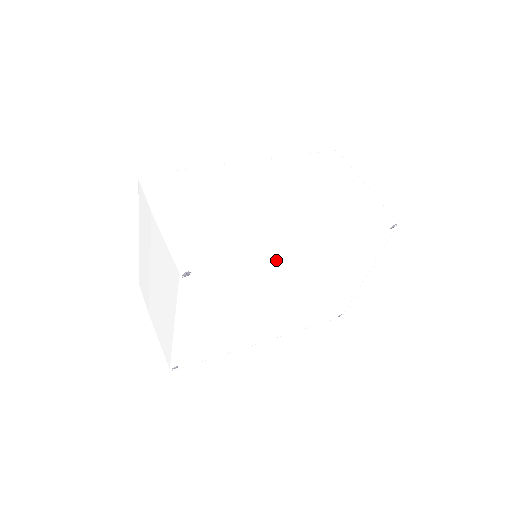
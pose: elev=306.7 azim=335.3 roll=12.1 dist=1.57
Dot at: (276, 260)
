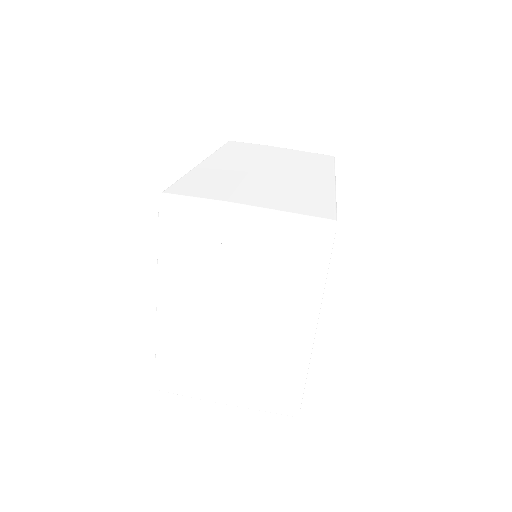
Dot at: occluded
